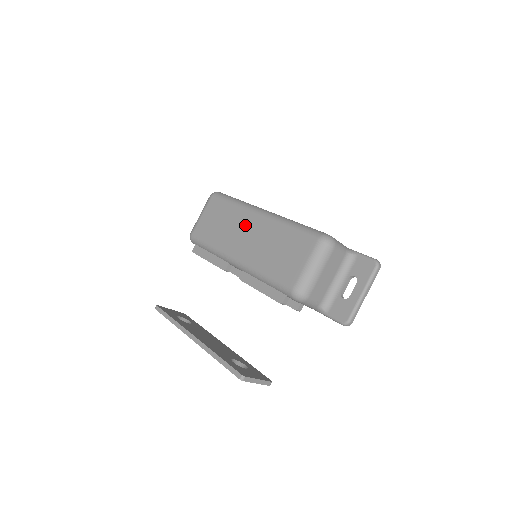
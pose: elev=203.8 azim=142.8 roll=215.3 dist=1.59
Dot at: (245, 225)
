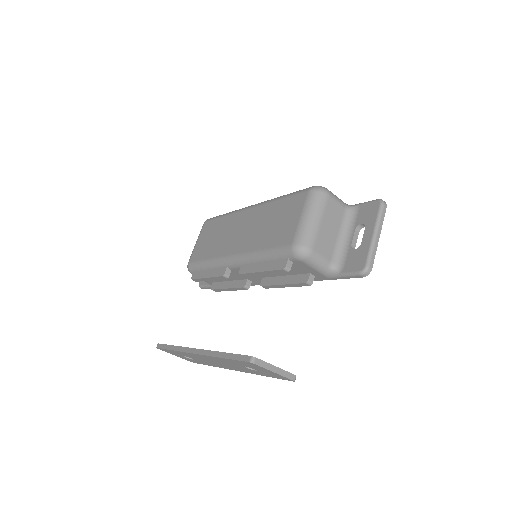
Dot at: (237, 224)
